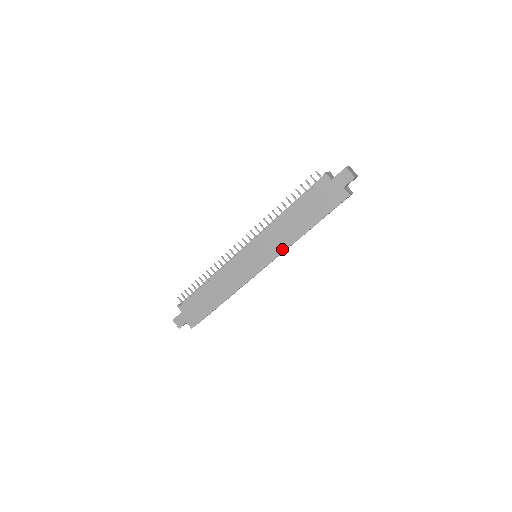
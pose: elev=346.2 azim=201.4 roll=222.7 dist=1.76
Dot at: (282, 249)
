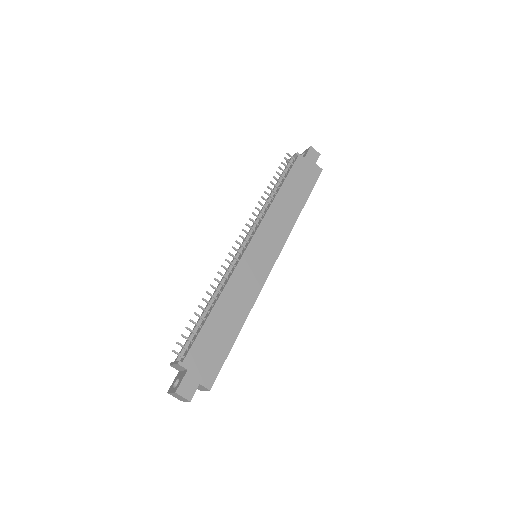
Dot at: (287, 234)
